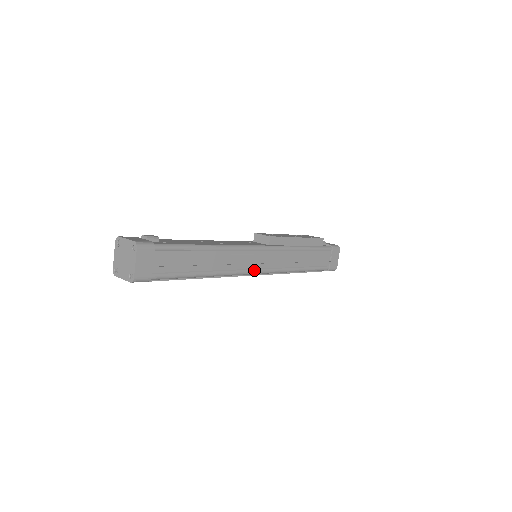
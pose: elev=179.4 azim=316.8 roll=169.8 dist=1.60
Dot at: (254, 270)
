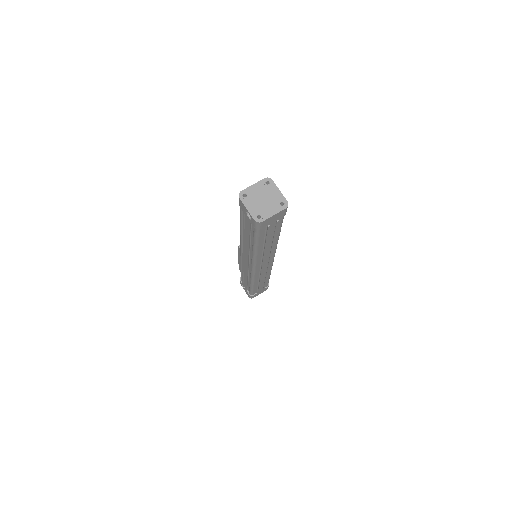
Dot at: occluded
